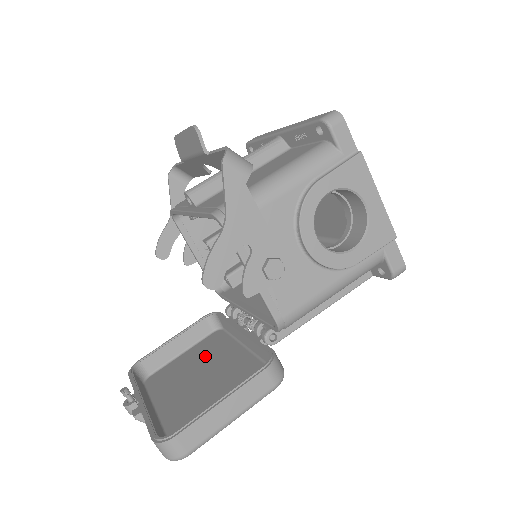
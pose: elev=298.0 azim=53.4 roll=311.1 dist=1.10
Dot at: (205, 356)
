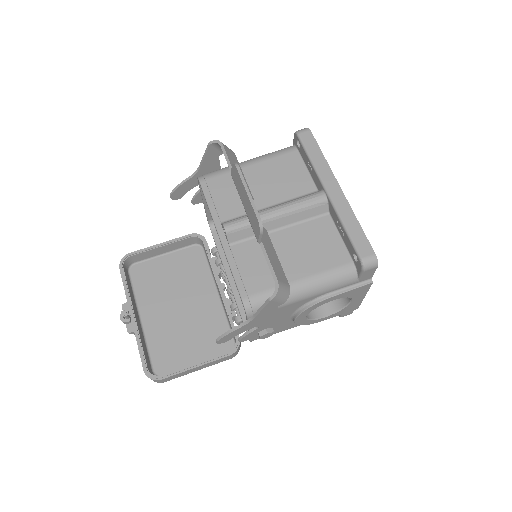
Dot at: (184, 276)
